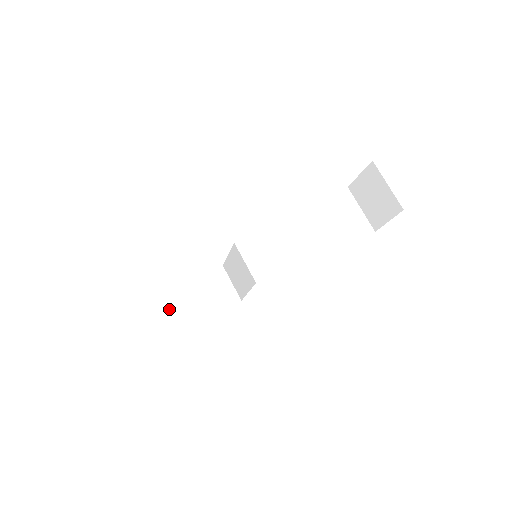
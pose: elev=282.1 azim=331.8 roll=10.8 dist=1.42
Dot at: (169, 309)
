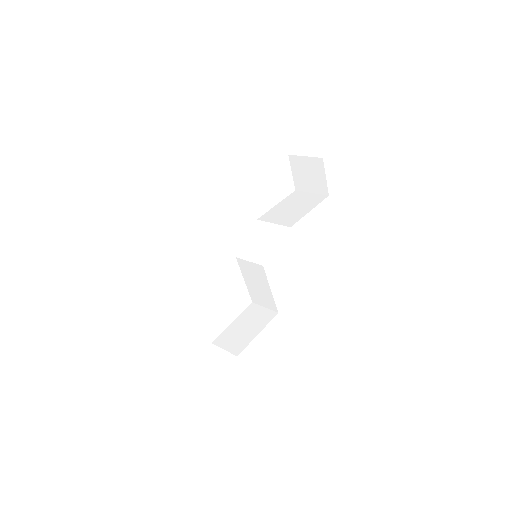
Dot at: (224, 346)
